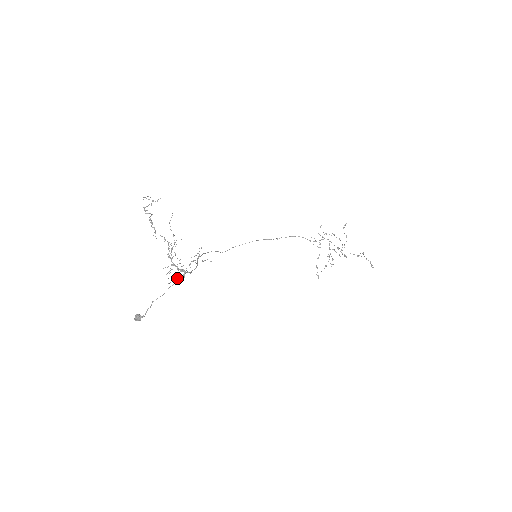
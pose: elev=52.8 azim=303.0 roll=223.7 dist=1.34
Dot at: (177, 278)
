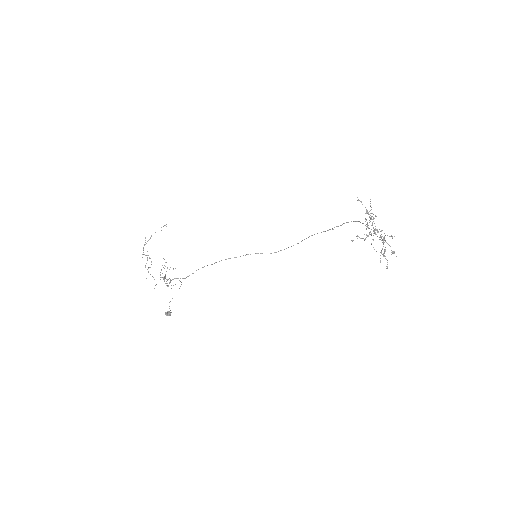
Dot at: occluded
